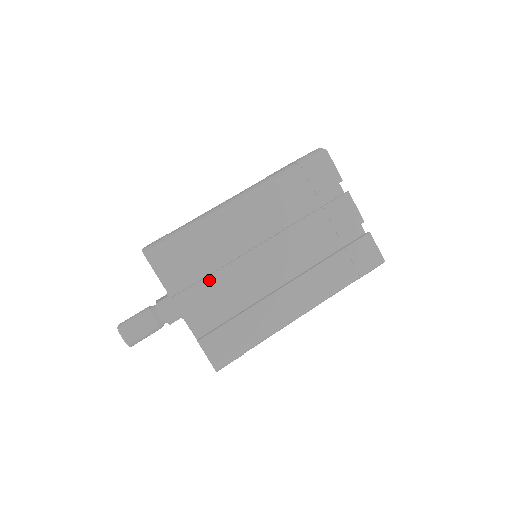
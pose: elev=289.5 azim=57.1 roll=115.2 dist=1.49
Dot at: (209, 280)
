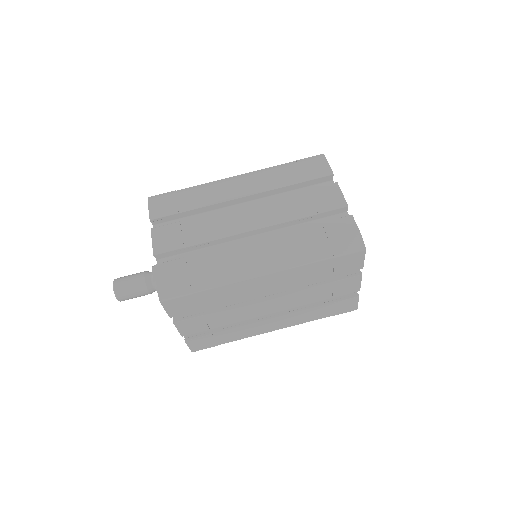
Dot at: (210, 315)
